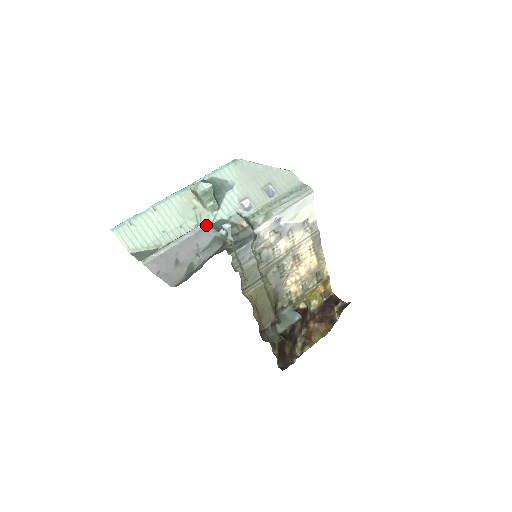
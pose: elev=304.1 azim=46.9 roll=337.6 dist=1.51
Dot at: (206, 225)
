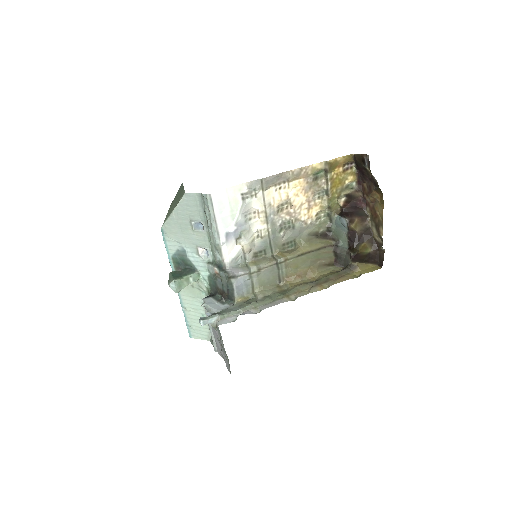
Dot at: occluded
